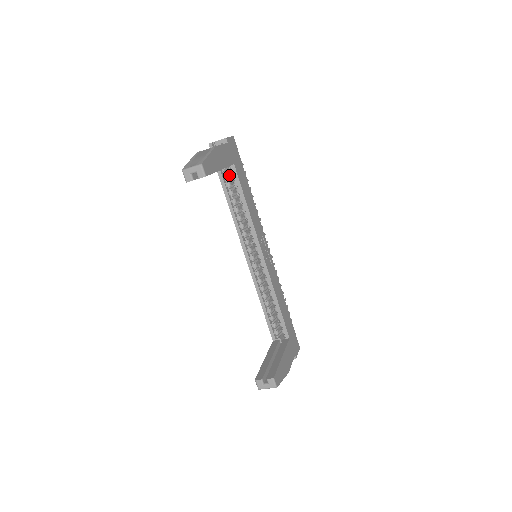
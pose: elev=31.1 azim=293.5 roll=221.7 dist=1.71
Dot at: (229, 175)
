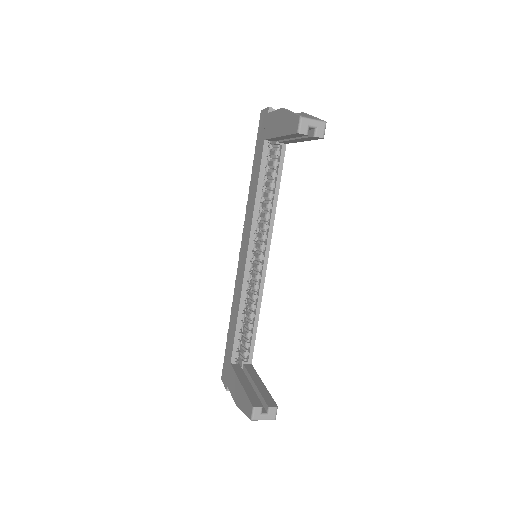
Dot at: occluded
